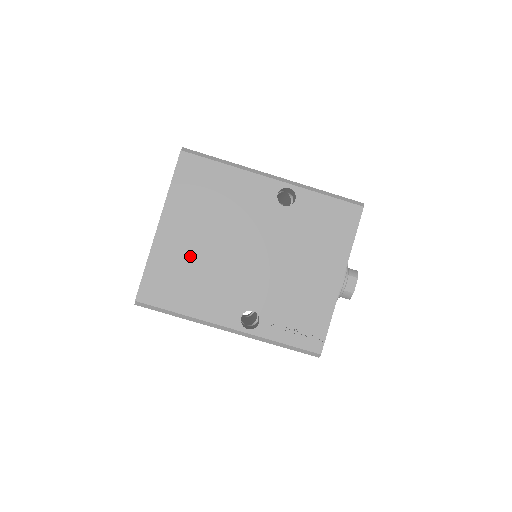
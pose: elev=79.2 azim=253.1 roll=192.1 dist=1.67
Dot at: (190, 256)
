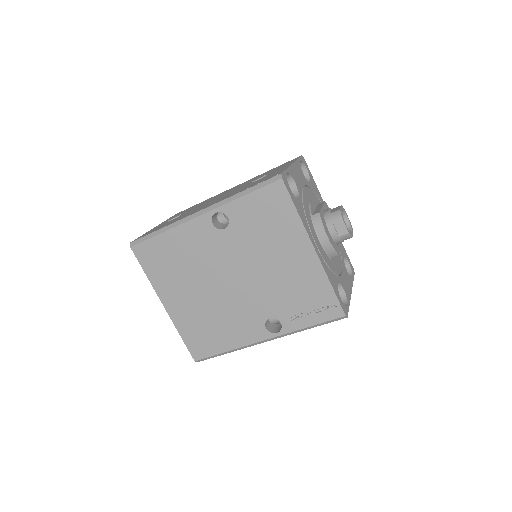
Dot at: (199, 311)
